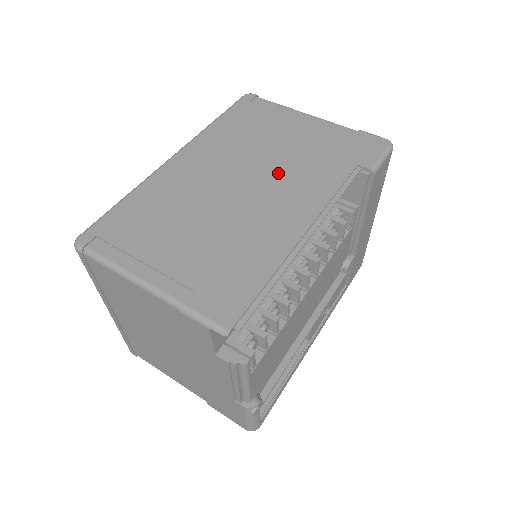
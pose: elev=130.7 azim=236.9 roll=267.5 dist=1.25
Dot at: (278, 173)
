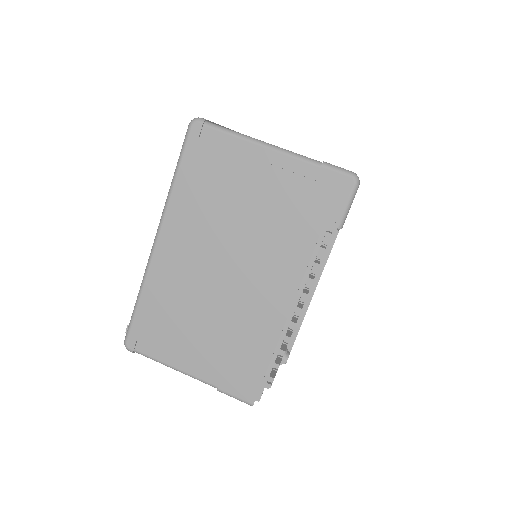
Dot at: (252, 249)
